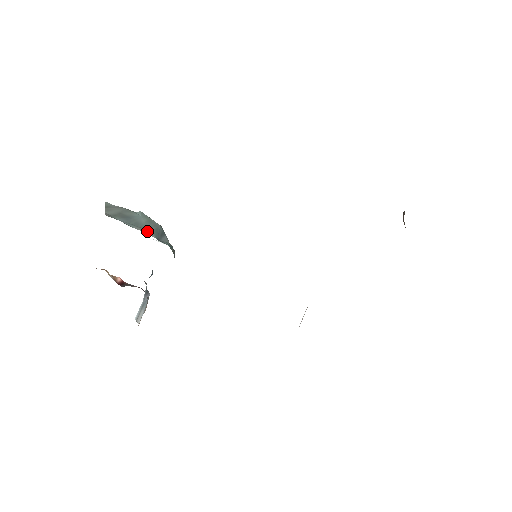
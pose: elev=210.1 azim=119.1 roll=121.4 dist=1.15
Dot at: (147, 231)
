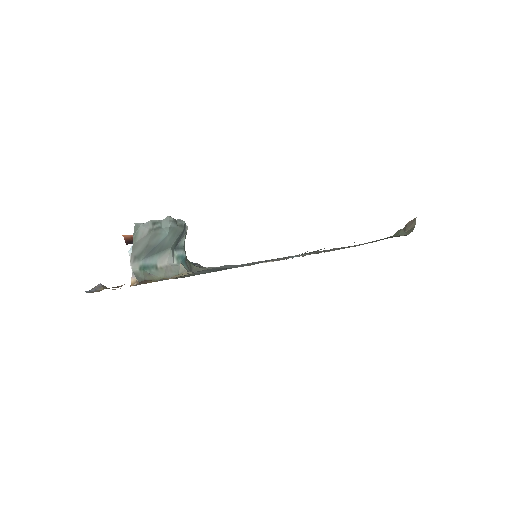
Dot at: (168, 255)
